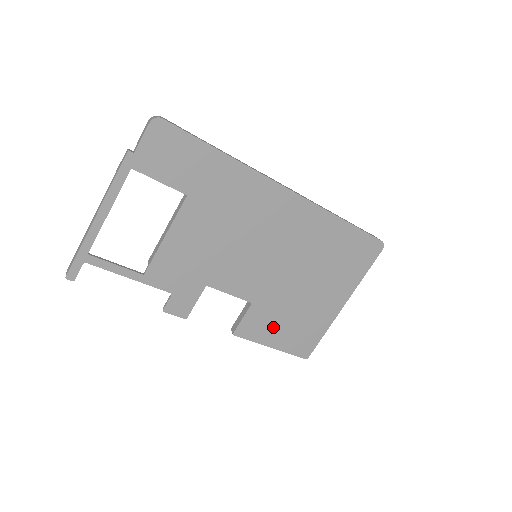
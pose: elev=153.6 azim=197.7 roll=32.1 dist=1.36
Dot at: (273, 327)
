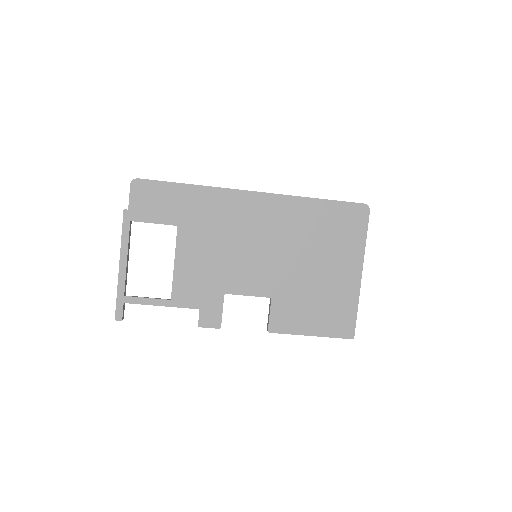
Dot at: (302, 315)
